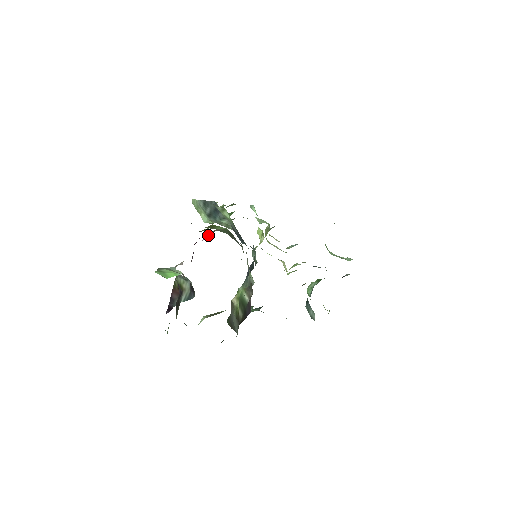
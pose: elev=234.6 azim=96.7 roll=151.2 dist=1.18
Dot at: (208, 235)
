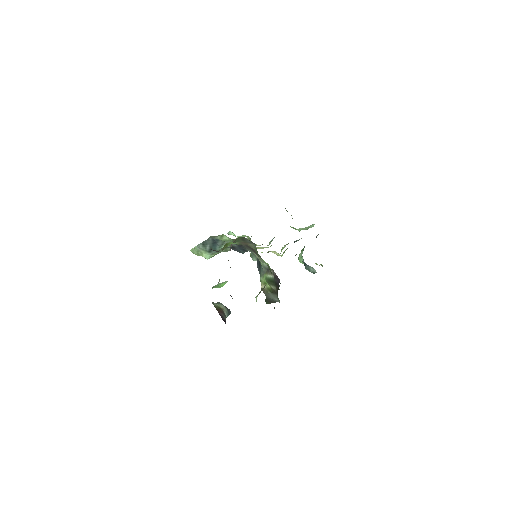
Dot at: occluded
